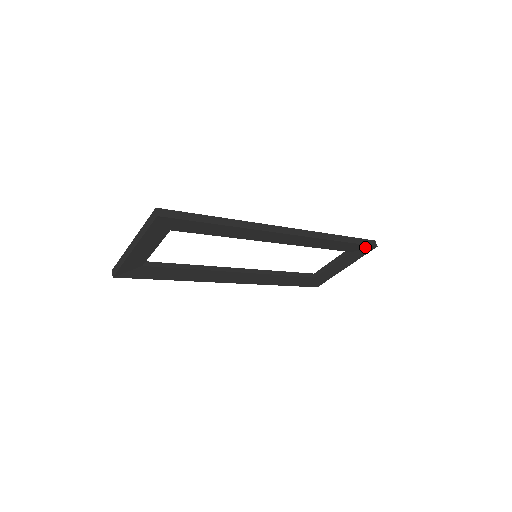
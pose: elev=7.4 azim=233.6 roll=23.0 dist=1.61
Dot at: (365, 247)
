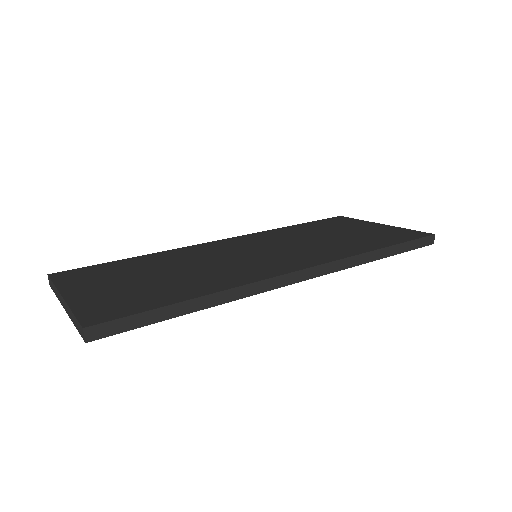
Dot at: occluded
